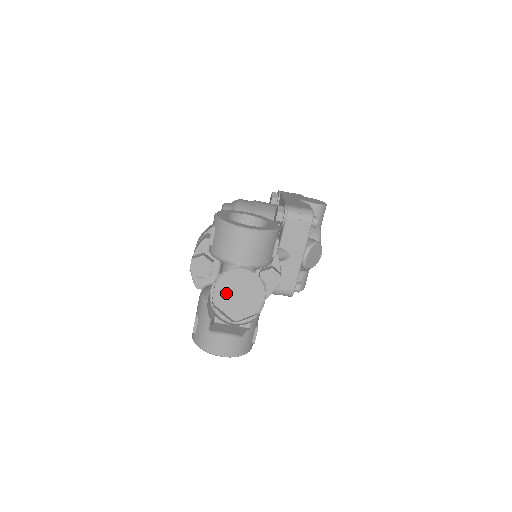
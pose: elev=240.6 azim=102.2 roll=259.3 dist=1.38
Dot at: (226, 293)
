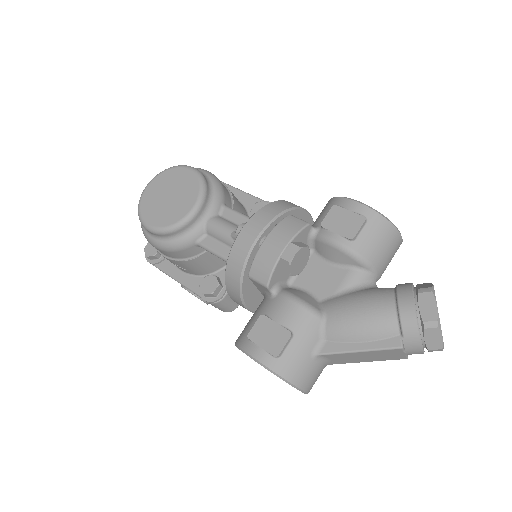
Dot at: occluded
